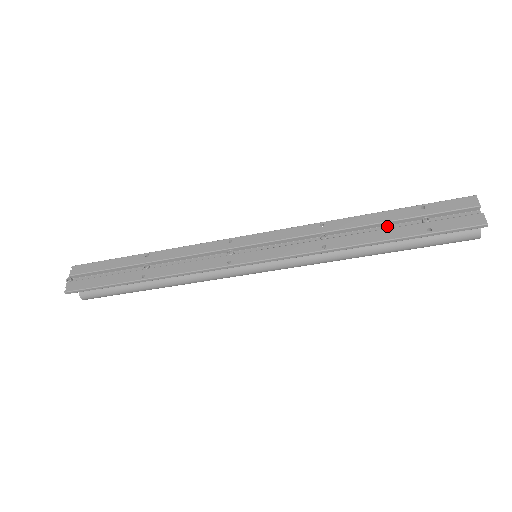
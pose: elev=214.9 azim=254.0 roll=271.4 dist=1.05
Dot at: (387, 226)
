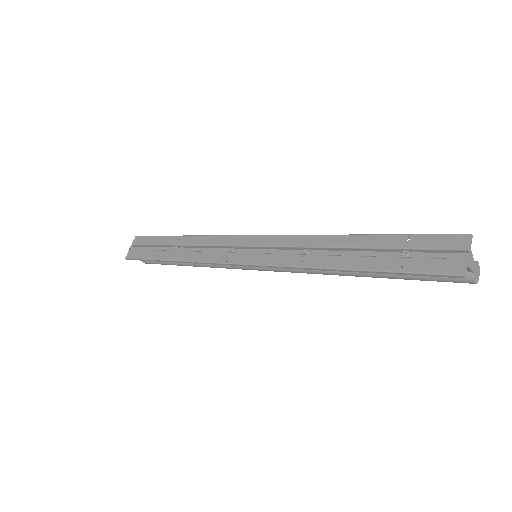
Dot at: (368, 252)
